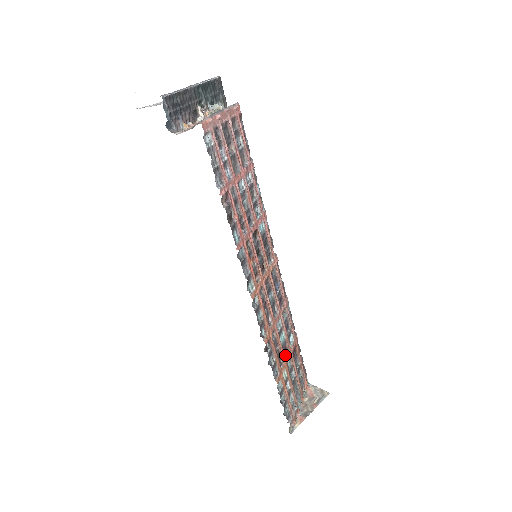
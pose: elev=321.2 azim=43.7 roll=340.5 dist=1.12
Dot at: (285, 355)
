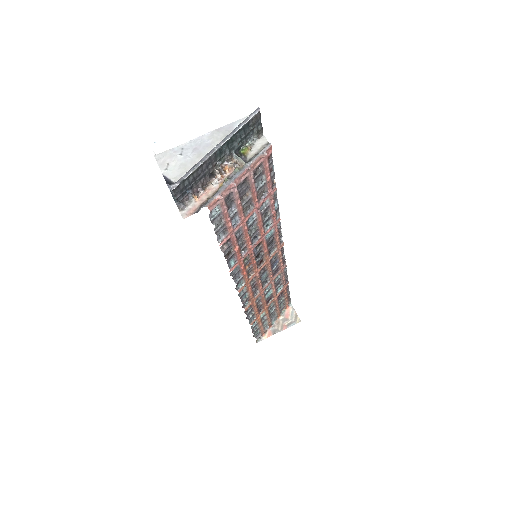
Dot at: (268, 302)
